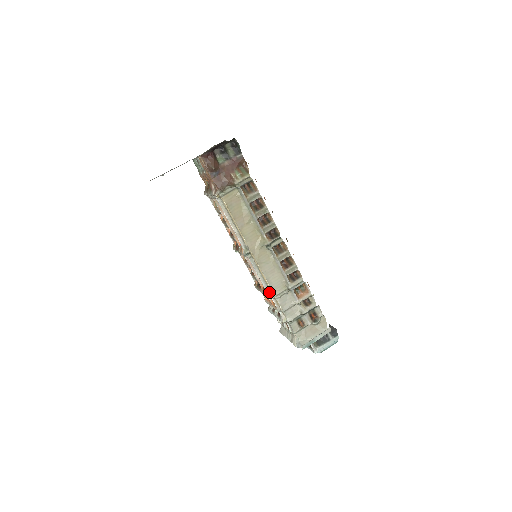
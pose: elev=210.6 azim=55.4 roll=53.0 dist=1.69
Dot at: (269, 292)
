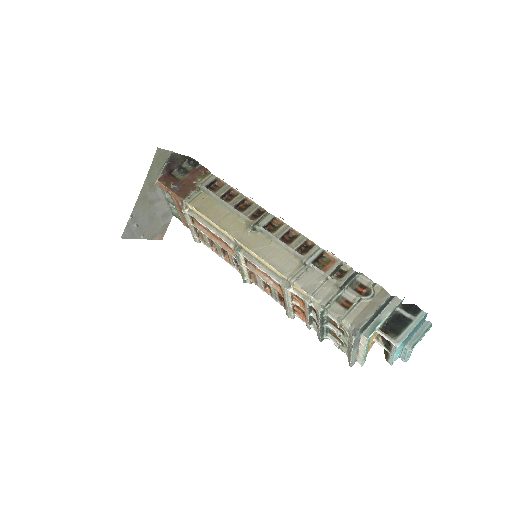
Dot at: (283, 283)
